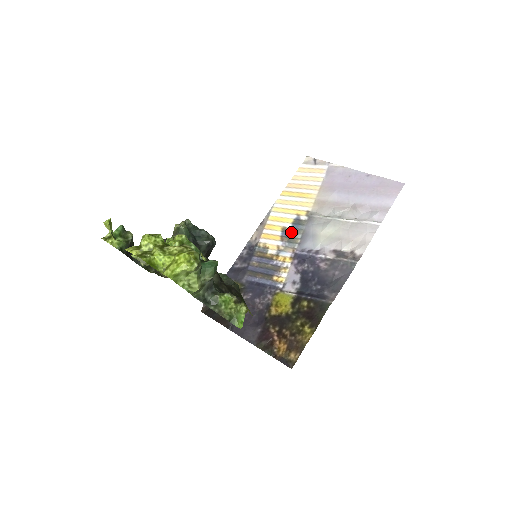
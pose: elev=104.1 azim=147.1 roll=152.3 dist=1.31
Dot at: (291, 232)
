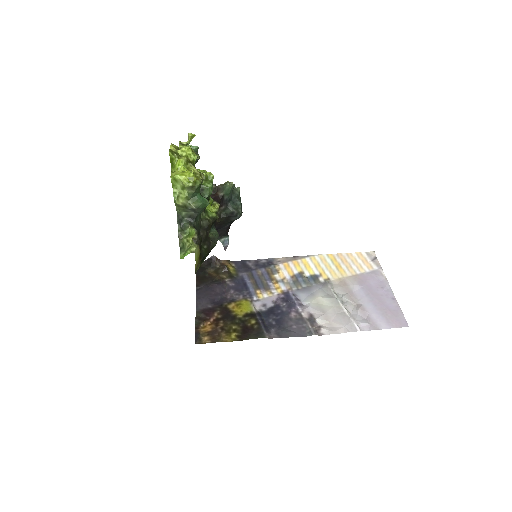
Dot at: (303, 279)
